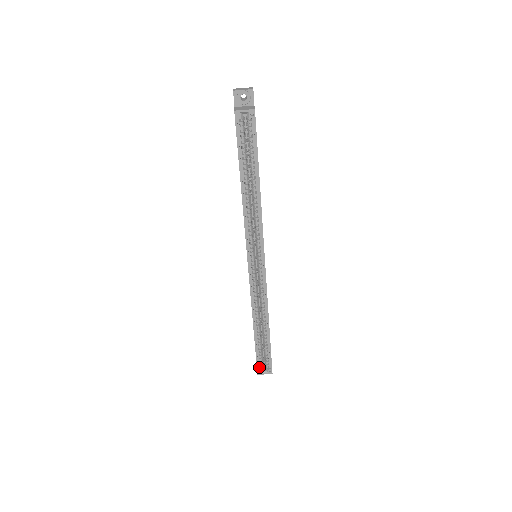
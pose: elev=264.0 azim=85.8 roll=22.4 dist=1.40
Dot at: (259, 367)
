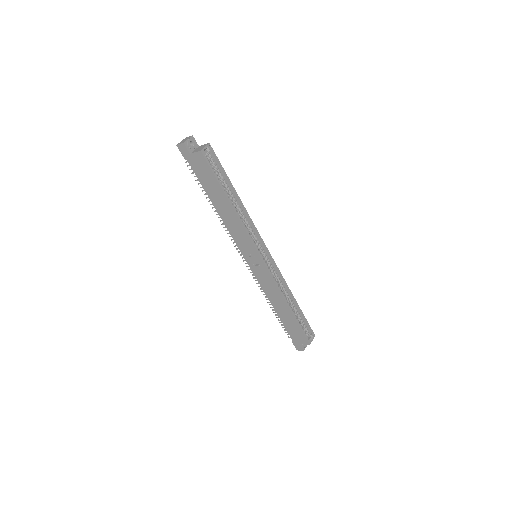
Dot at: (307, 338)
